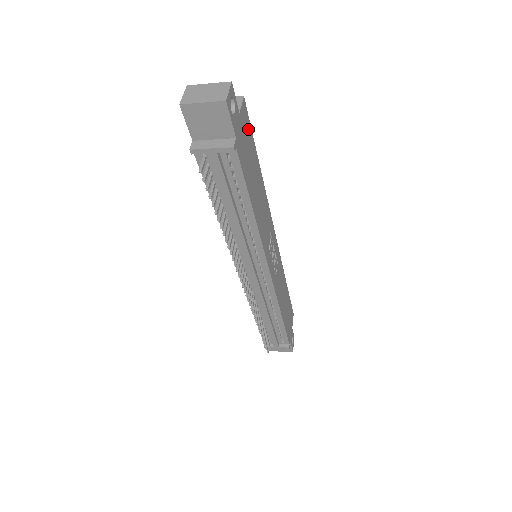
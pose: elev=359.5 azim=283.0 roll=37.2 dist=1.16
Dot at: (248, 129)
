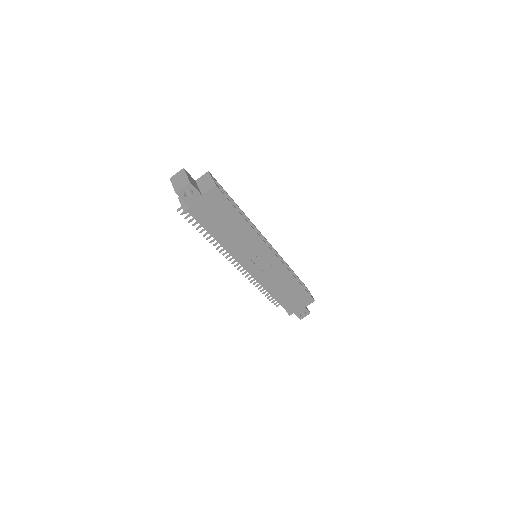
Dot at: (220, 200)
